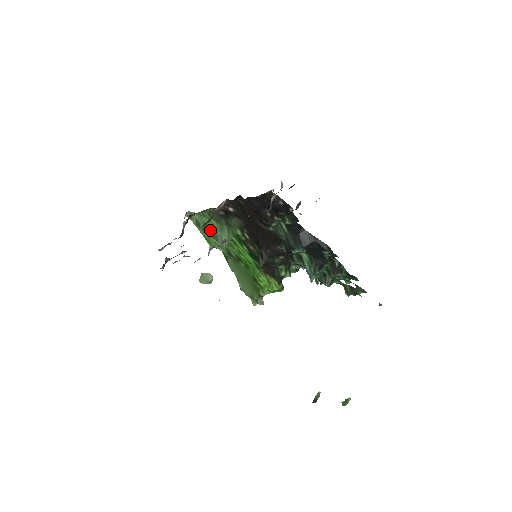
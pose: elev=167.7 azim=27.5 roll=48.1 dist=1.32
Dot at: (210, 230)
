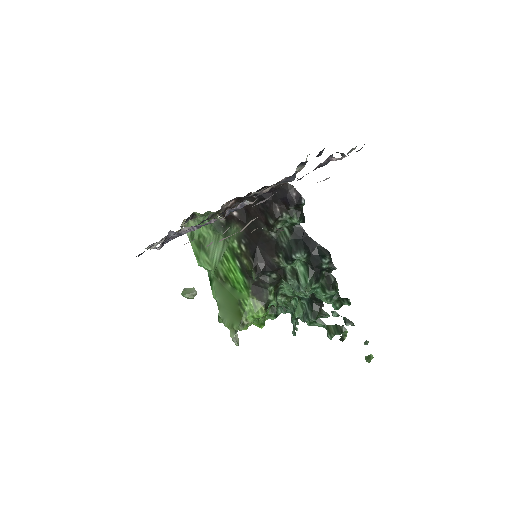
Dot at: (203, 243)
